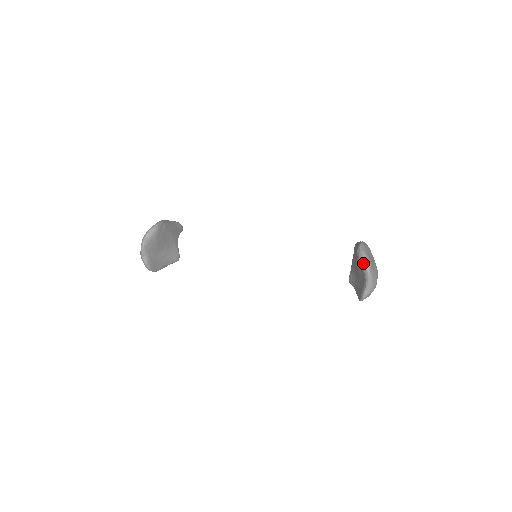
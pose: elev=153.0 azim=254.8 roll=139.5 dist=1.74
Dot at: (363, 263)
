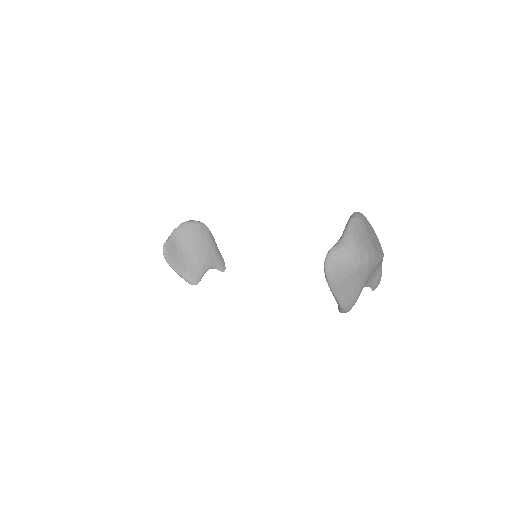
Dot at: occluded
